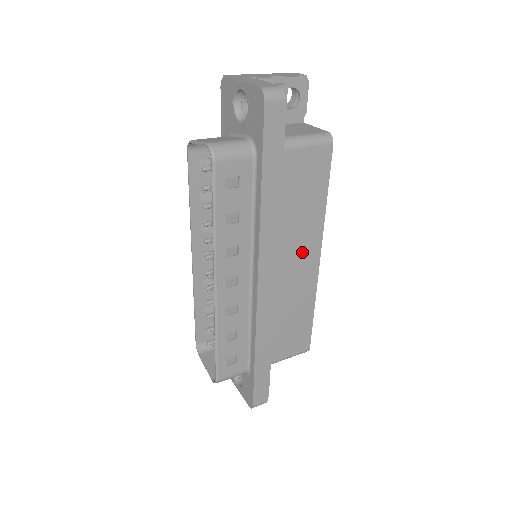
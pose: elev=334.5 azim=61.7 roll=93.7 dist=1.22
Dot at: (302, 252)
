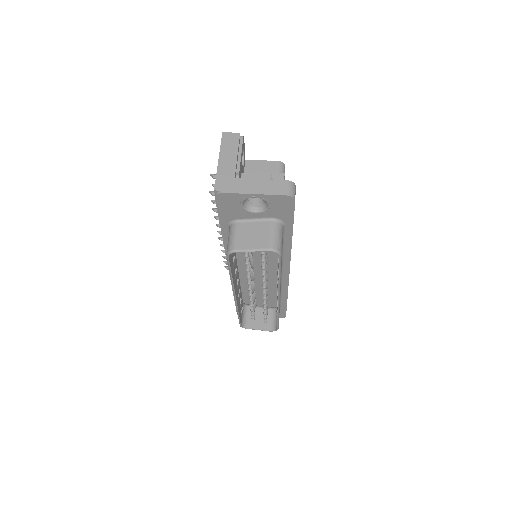
Dot at: occluded
